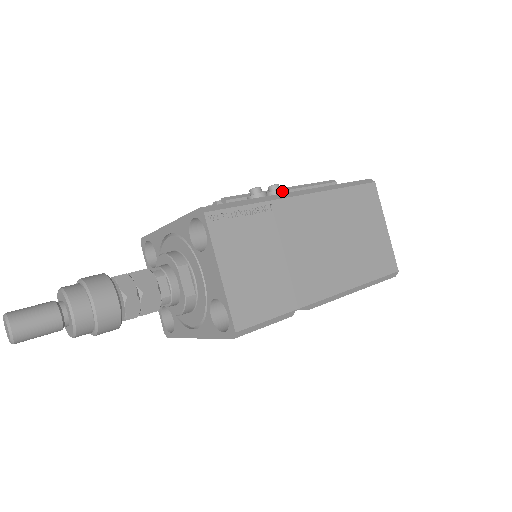
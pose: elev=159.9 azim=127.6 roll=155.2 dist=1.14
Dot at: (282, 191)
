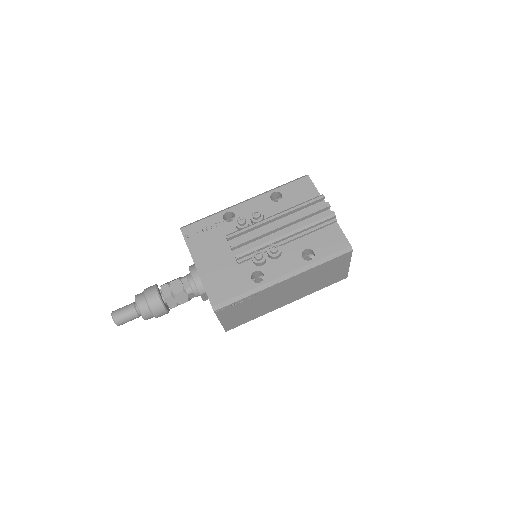
Dot at: (278, 256)
